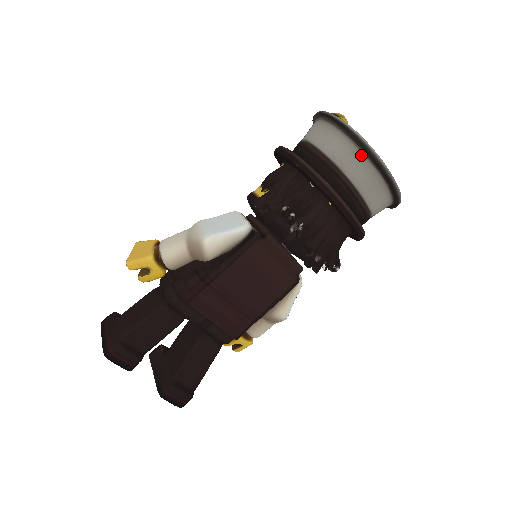
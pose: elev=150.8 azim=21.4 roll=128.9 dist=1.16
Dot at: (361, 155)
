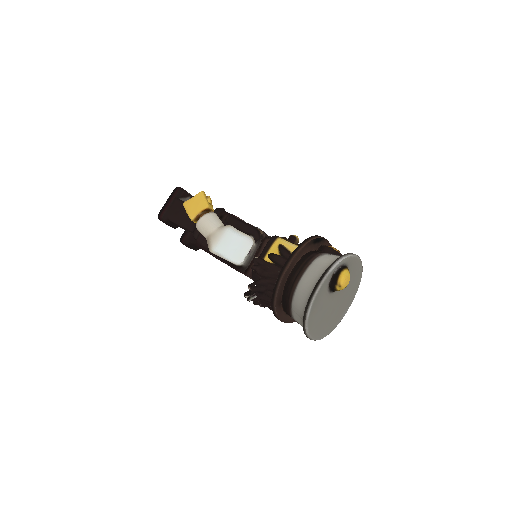
Dot at: (302, 321)
